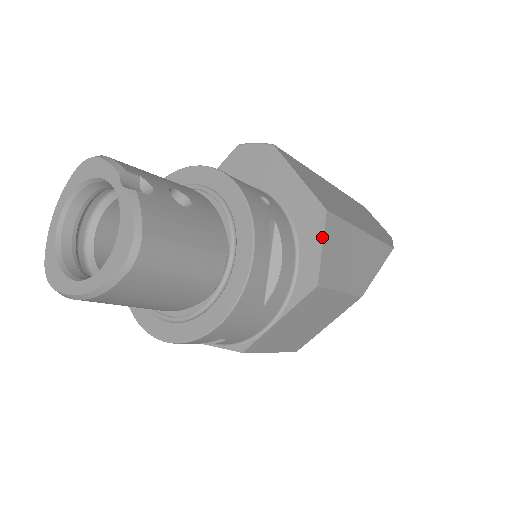
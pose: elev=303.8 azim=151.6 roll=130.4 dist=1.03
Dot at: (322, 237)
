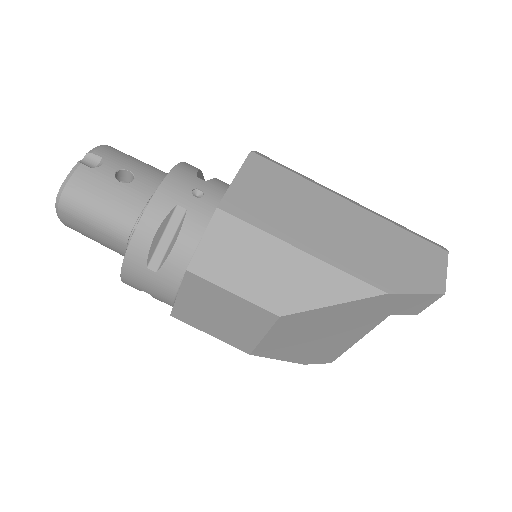
Dot at: (205, 230)
